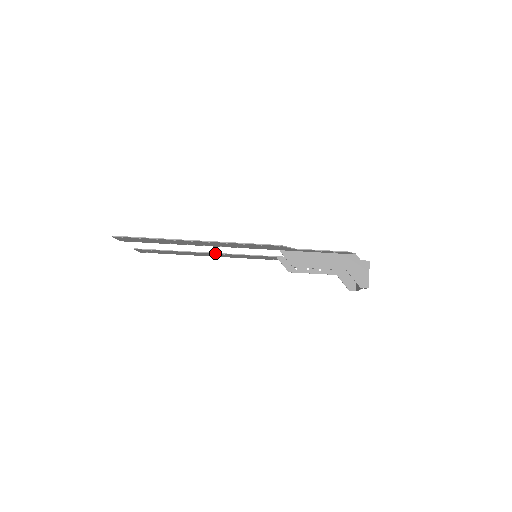
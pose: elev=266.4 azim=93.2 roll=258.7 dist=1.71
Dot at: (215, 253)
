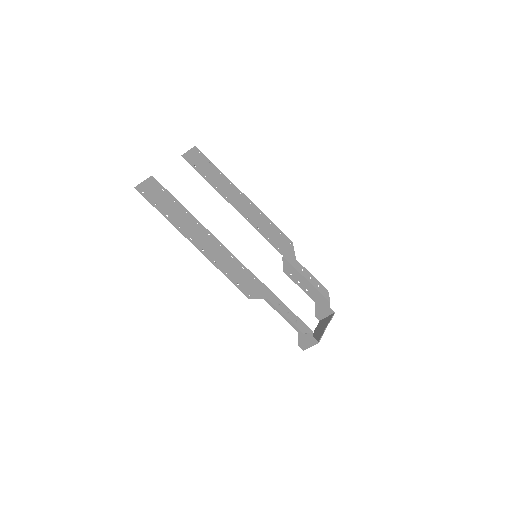
Dot at: (240, 213)
